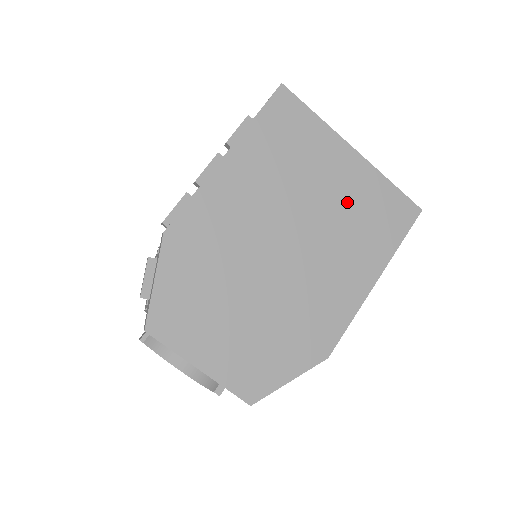
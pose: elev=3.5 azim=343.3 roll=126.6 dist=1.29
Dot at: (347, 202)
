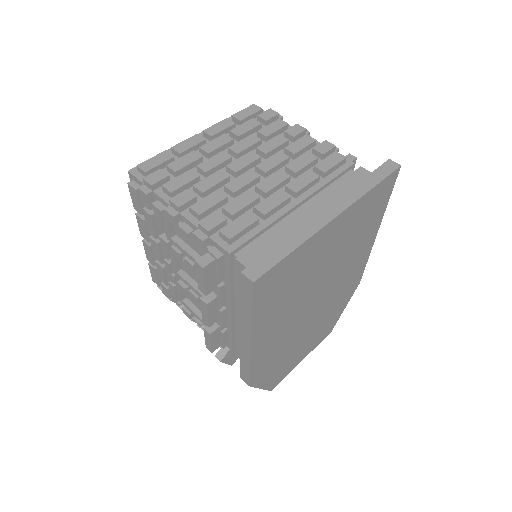
Dot at: (344, 241)
